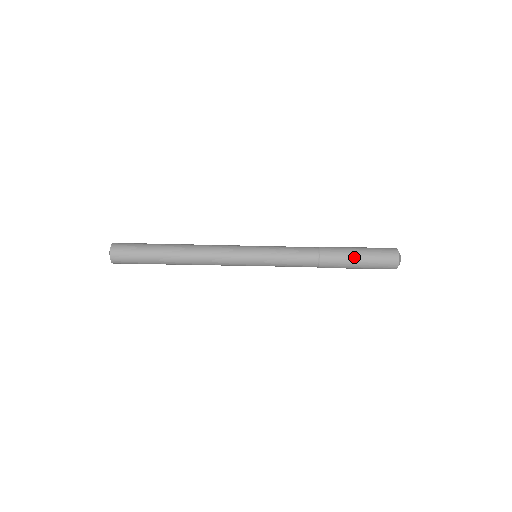
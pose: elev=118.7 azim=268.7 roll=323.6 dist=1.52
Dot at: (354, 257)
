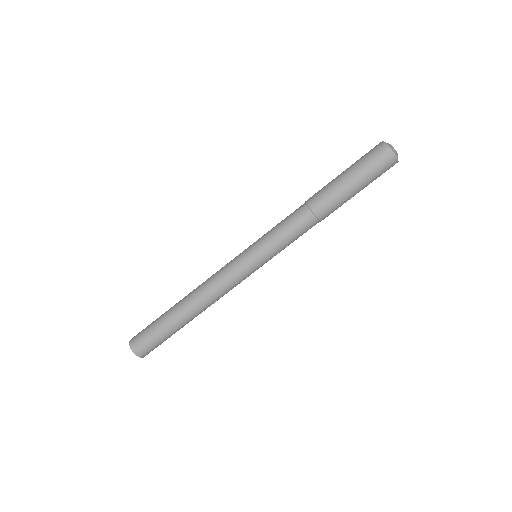
Dot at: (350, 191)
